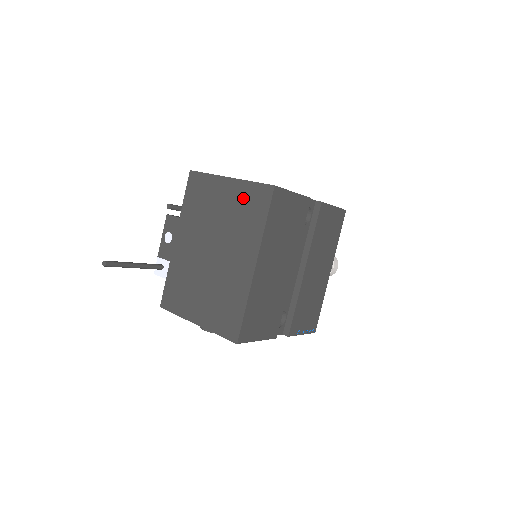
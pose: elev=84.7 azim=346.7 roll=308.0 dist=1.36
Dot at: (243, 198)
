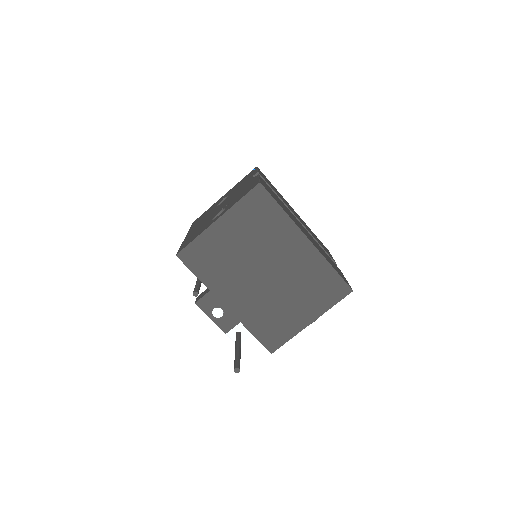
Dot at: (246, 217)
